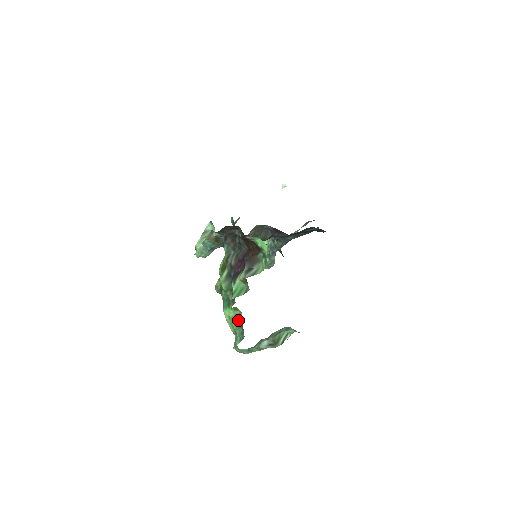
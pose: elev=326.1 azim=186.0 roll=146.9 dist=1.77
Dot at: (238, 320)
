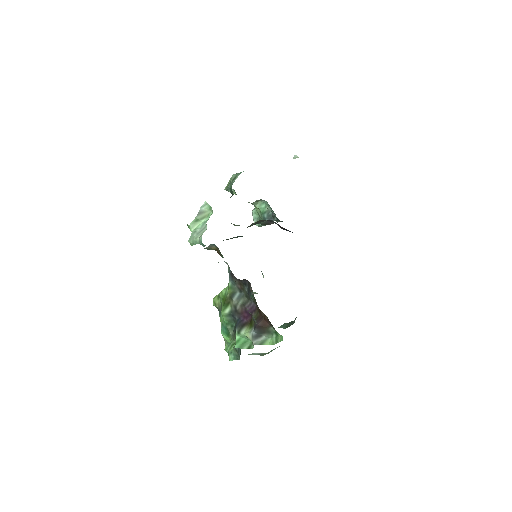
Dot at: occluded
